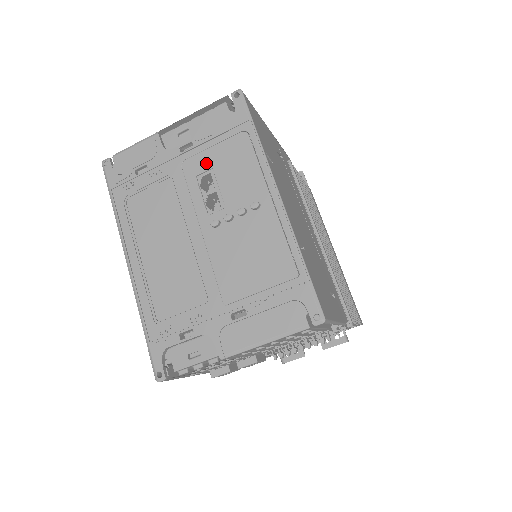
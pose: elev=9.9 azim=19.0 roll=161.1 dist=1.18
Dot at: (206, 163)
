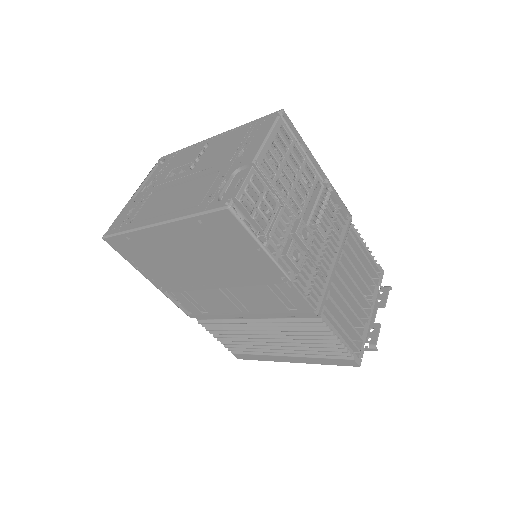
Dot at: (166, 173)
